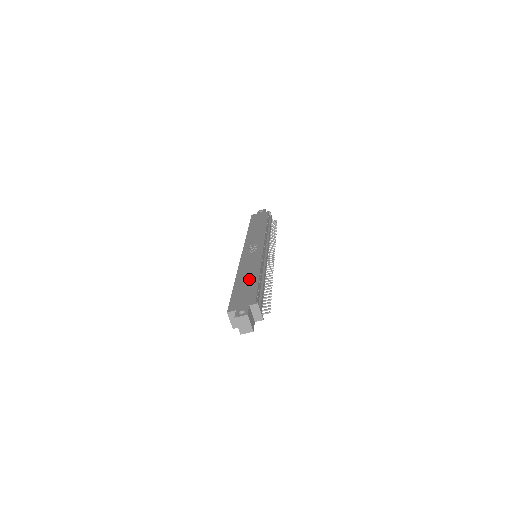
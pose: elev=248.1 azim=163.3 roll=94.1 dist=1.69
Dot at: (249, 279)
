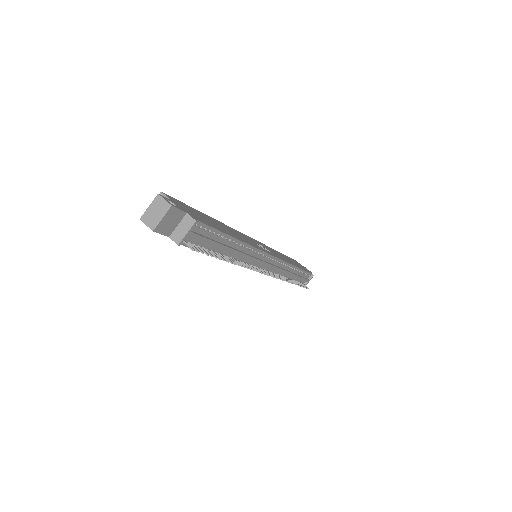
Dot at: occluded
